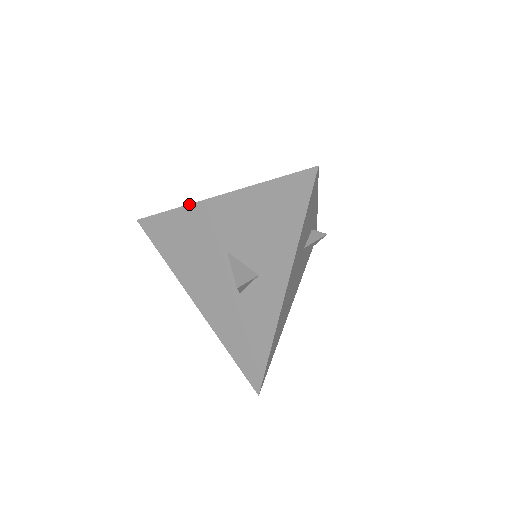
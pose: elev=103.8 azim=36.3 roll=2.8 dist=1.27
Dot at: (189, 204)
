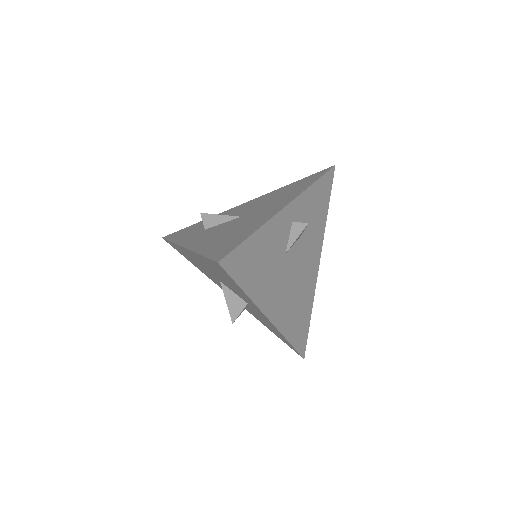
Dot at: (176, 244)
